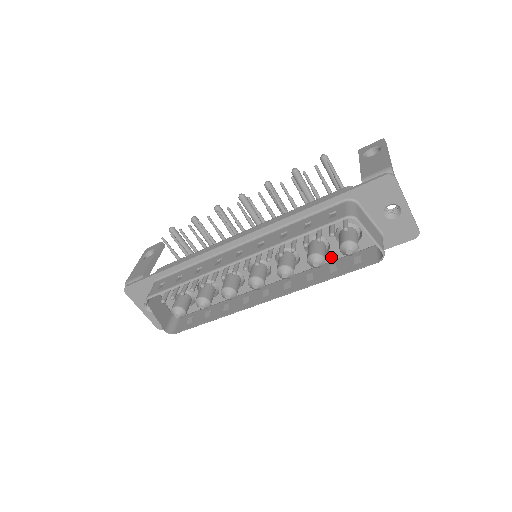
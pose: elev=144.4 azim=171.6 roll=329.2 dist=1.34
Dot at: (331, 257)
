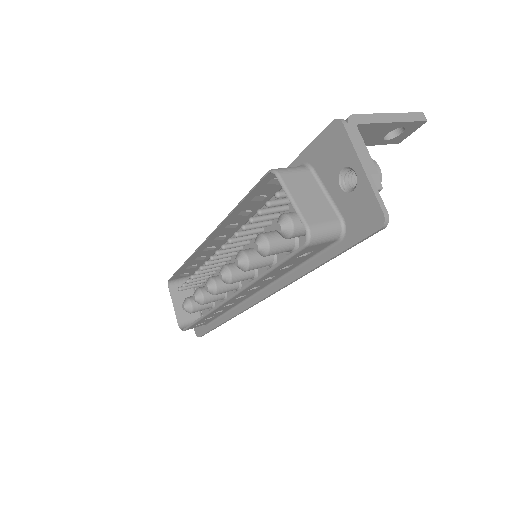
Dot at: occluded
